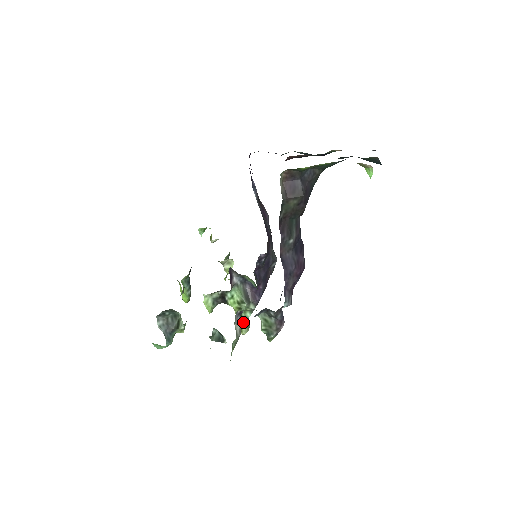
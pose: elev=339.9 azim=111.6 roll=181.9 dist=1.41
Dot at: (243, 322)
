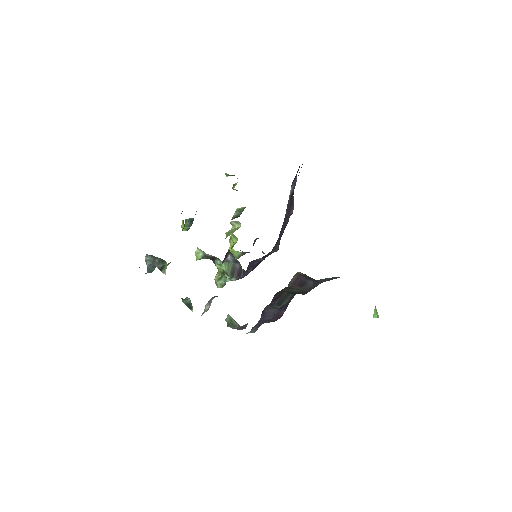
Dot at: (221, 282)
